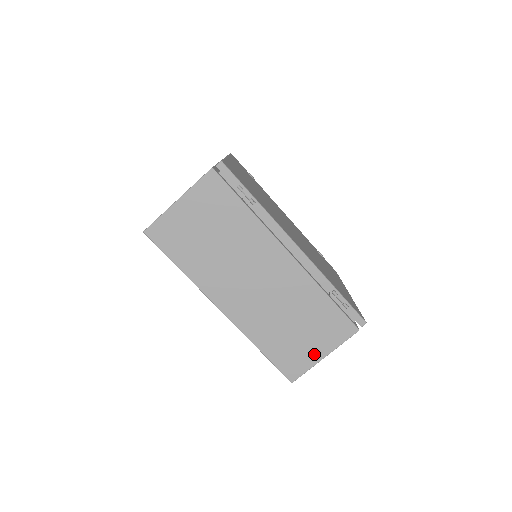
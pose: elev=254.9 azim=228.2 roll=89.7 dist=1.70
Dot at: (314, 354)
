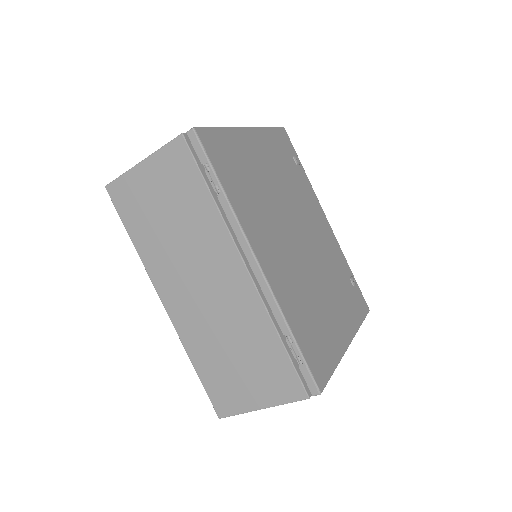
Dot at: (250, 399)
